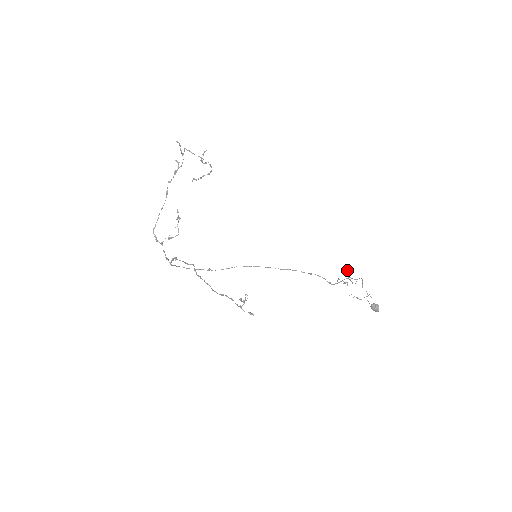
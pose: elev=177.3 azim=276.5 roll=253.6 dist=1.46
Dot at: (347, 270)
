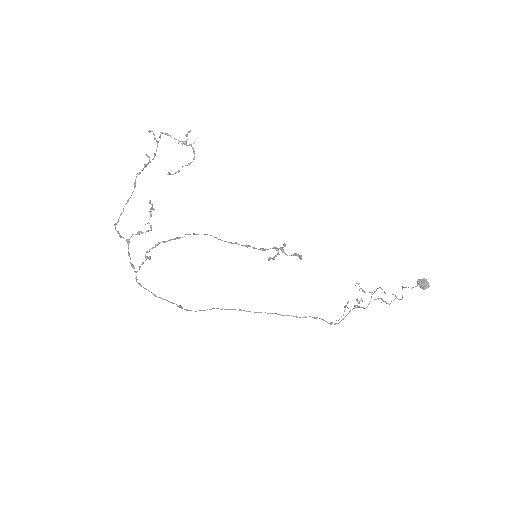
Dot at: (358, 283)
